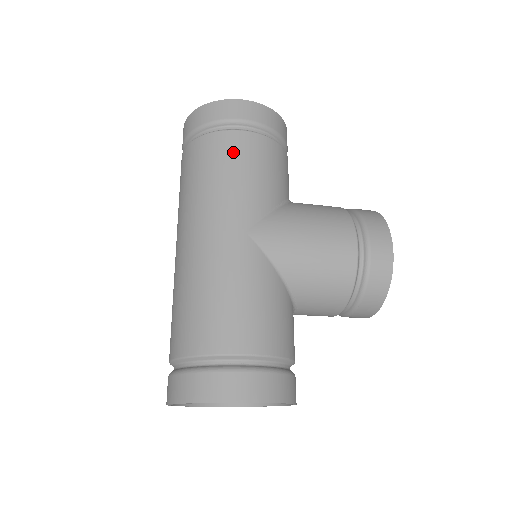
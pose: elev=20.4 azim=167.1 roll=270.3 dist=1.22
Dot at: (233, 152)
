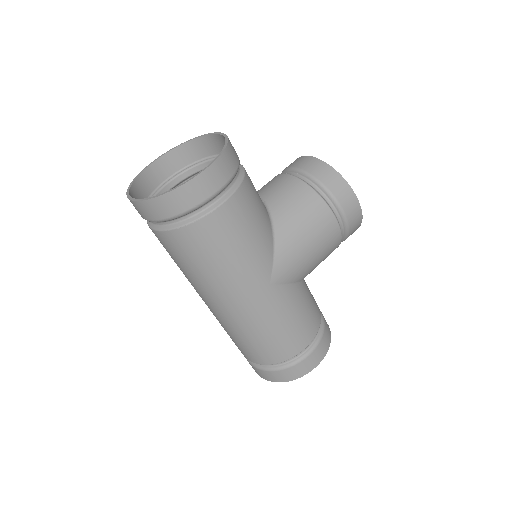
Dot at: (224, 233)
